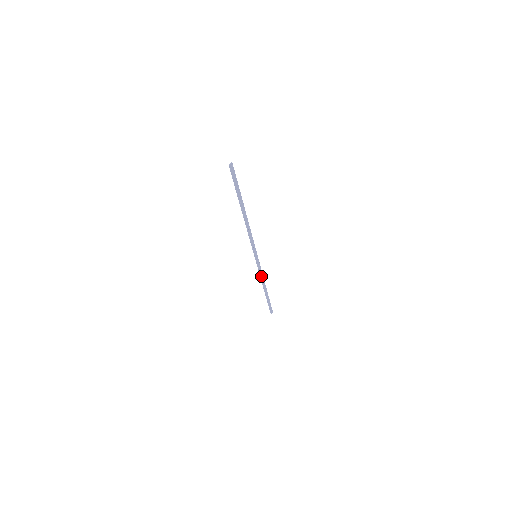
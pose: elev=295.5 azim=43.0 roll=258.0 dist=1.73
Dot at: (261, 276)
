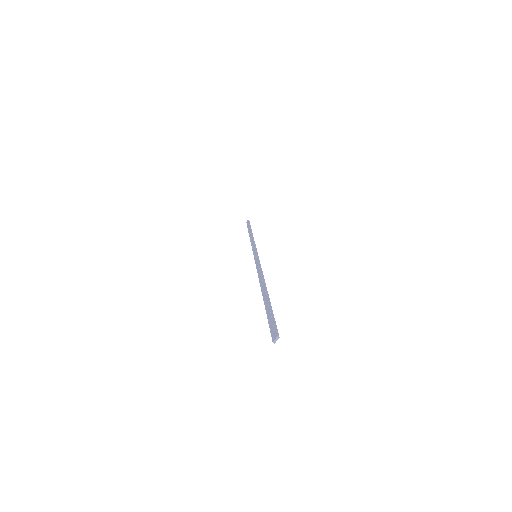
Dot at: (252, 243)
